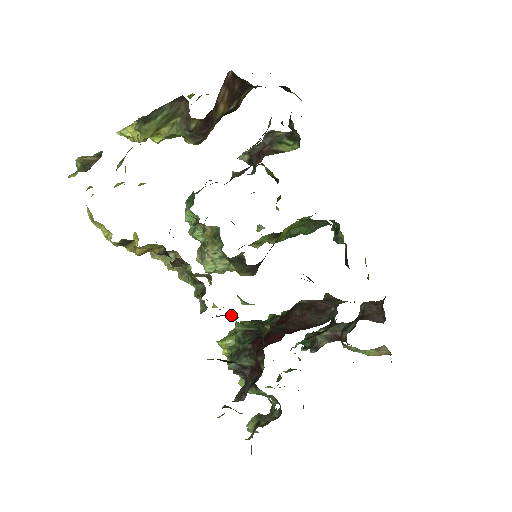
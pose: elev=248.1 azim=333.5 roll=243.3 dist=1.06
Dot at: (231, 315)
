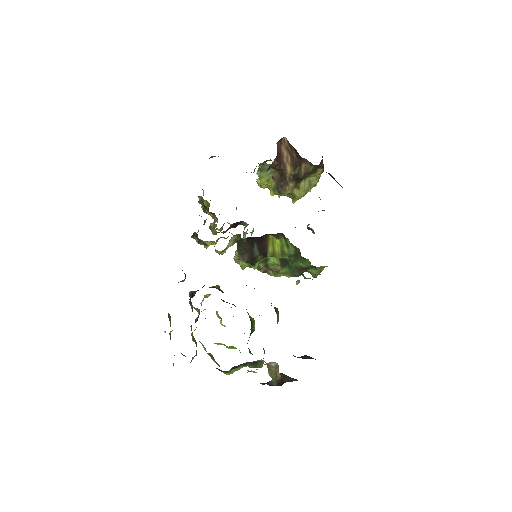
Dot at: occluded
